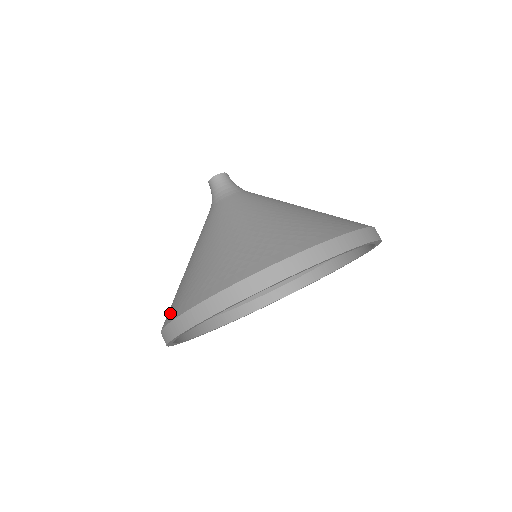
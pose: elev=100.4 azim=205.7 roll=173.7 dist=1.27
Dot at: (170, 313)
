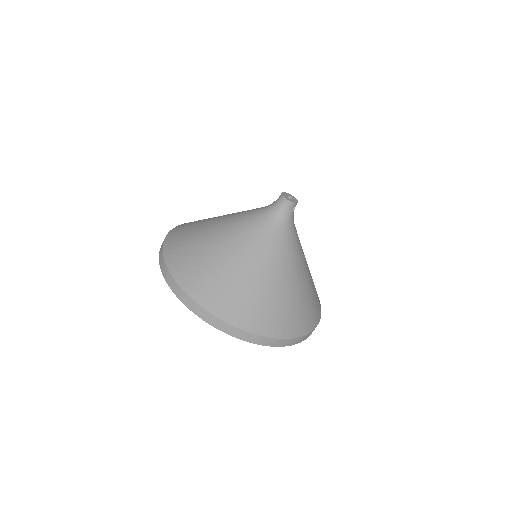
Dot at: (171, 244)
